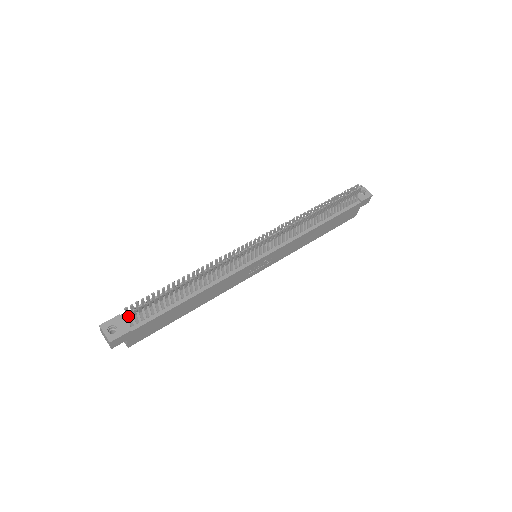
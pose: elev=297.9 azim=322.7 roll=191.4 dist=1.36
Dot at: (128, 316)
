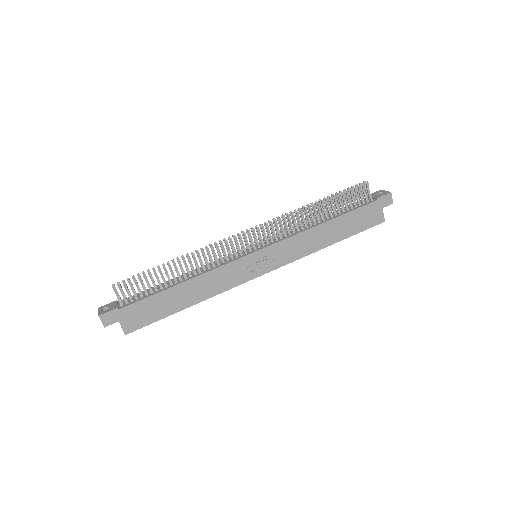
Dot at: (115, 292)
